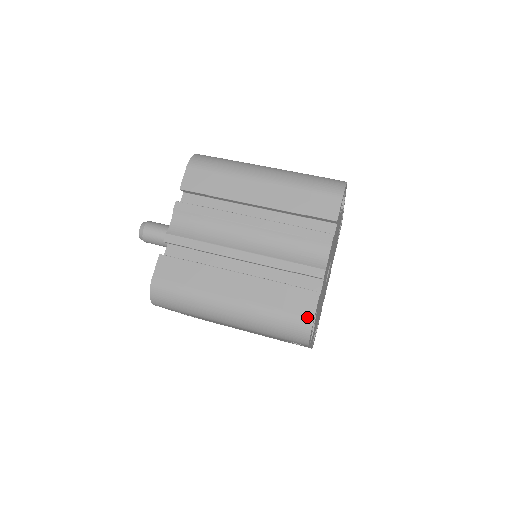
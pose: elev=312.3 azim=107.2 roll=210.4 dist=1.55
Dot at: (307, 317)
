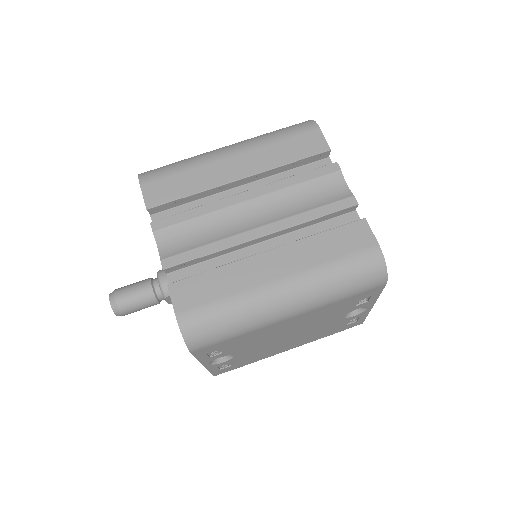
Dot at: (371, 247)
